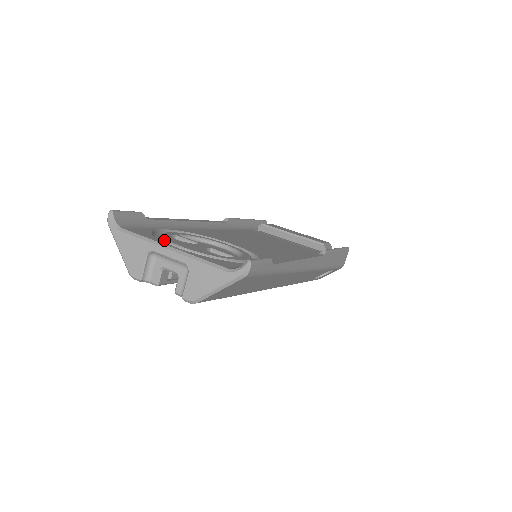
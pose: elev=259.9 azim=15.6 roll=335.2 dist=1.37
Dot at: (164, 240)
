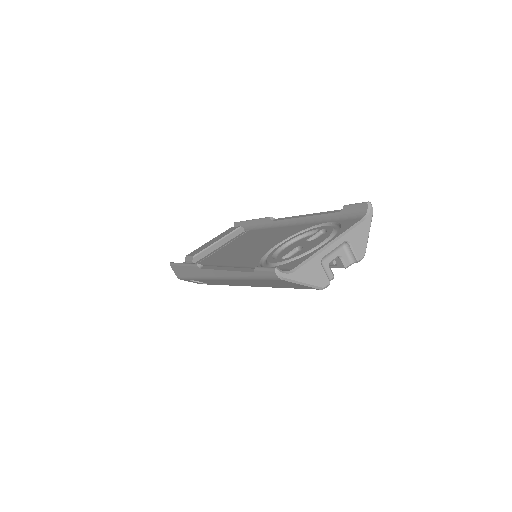
Dot at: (304, 255)
